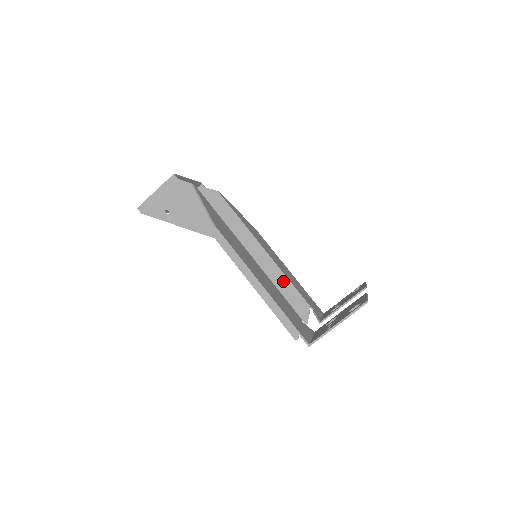
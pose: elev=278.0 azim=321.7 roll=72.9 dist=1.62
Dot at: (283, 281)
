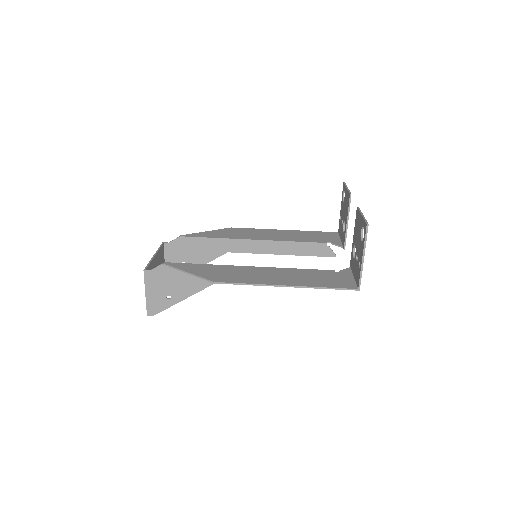
Dot at: (290, 246)
